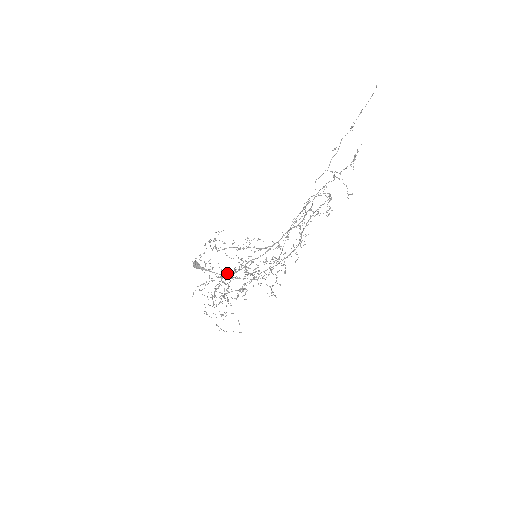
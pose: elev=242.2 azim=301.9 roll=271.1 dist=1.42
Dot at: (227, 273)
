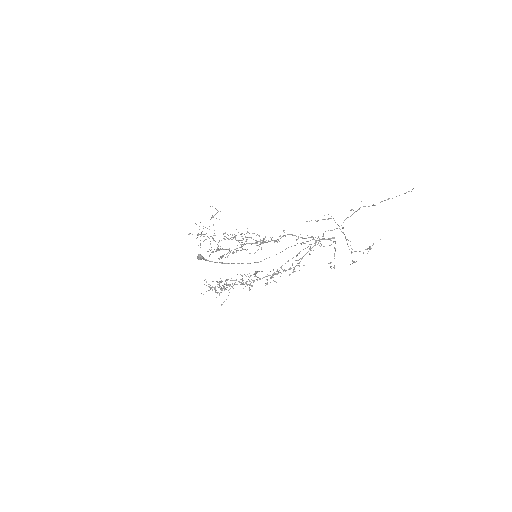
Dot at: (224, 249)
